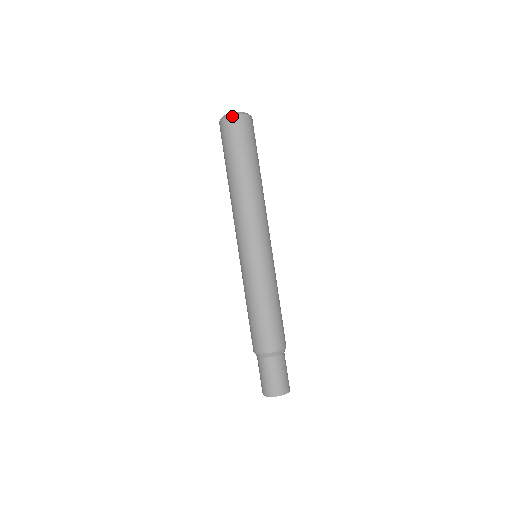
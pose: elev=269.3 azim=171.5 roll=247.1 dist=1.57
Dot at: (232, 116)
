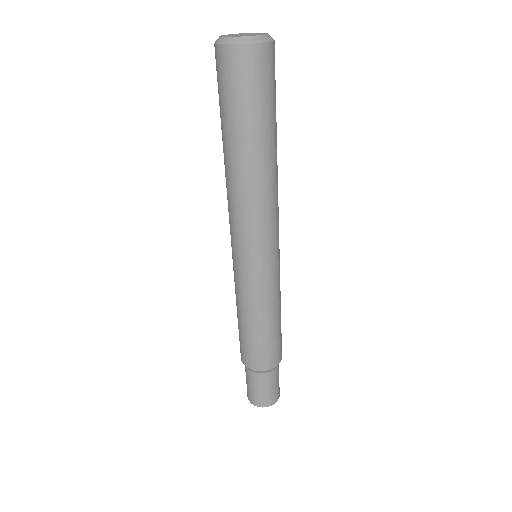
Dot at: (223, 46)
